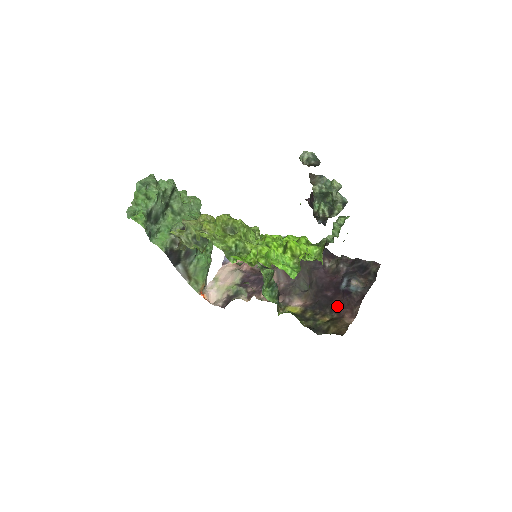
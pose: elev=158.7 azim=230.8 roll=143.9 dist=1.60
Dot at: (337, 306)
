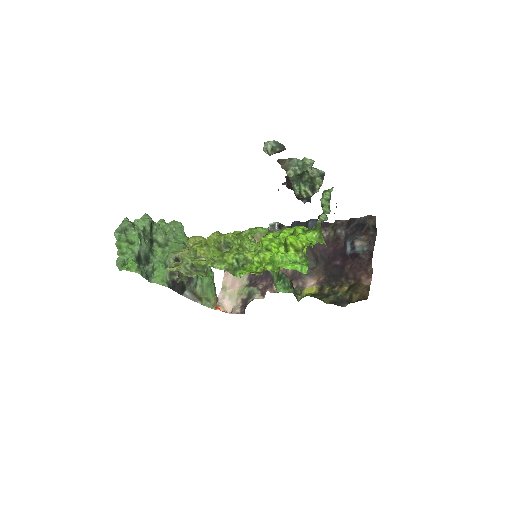
Dot at: (350, 272)
